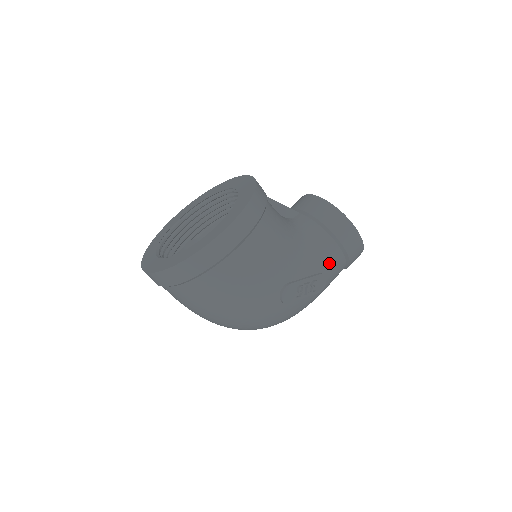
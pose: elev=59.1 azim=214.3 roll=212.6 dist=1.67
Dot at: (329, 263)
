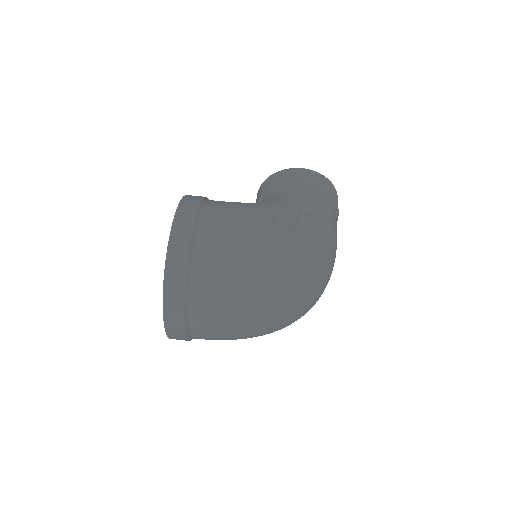
Dot at: (304, 197)
